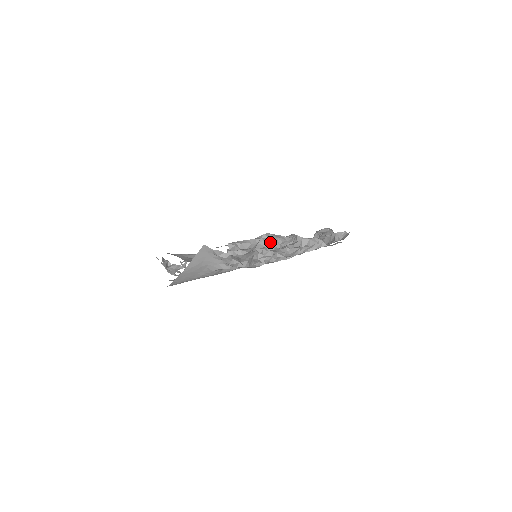
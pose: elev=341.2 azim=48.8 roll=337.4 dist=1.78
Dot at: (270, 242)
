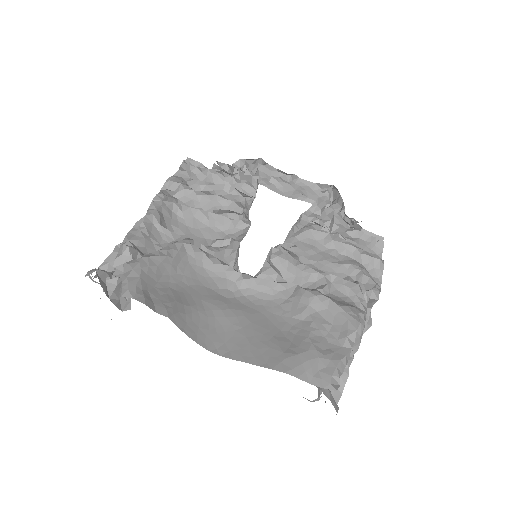
Dot at: (360, 341)
